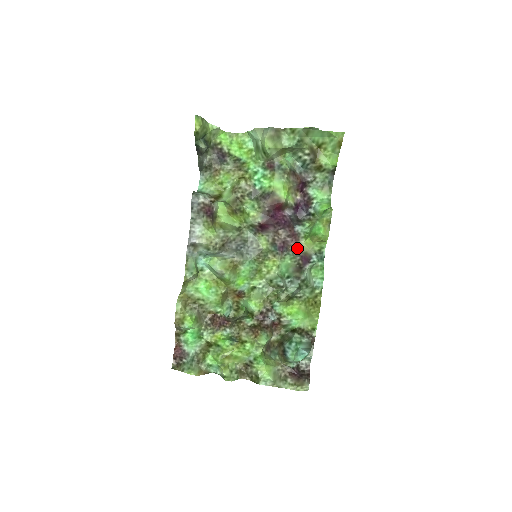
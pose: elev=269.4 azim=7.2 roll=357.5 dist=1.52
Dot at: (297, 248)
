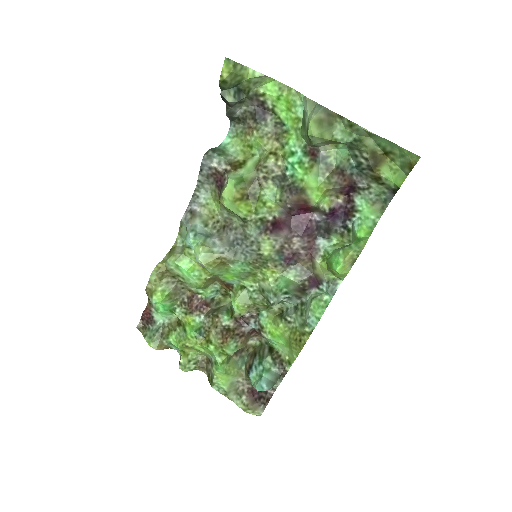
Dot at: (309, 265)
